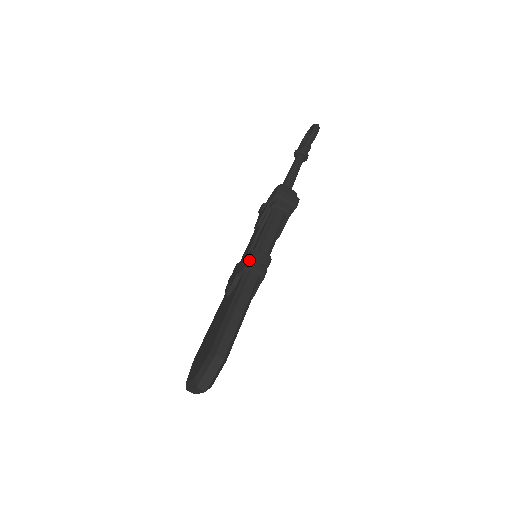
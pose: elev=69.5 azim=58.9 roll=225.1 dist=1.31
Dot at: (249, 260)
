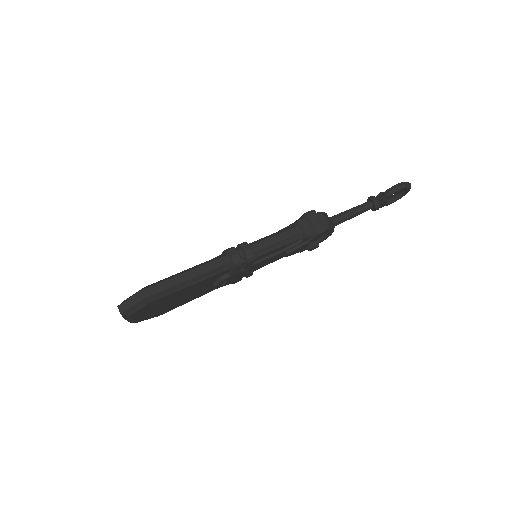
Dot at: (233, 247)
